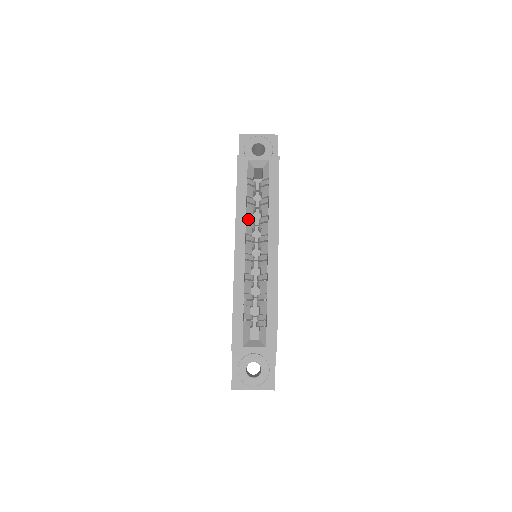
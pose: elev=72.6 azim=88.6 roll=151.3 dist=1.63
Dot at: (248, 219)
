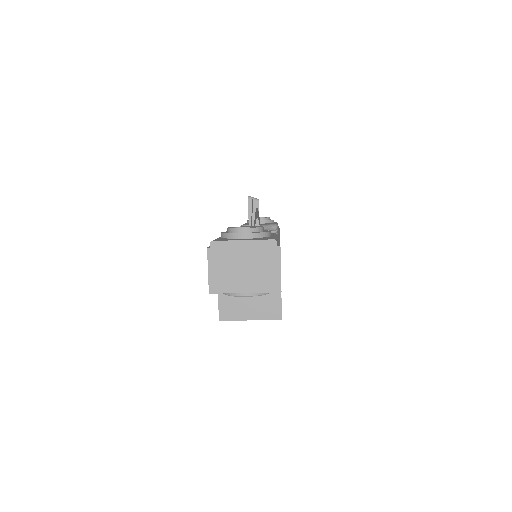
Dot at: occluded
